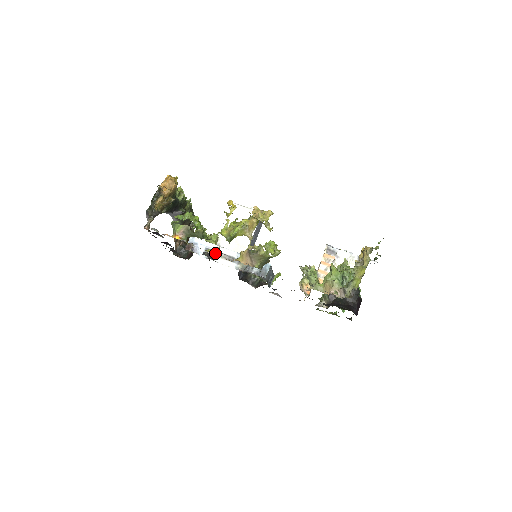
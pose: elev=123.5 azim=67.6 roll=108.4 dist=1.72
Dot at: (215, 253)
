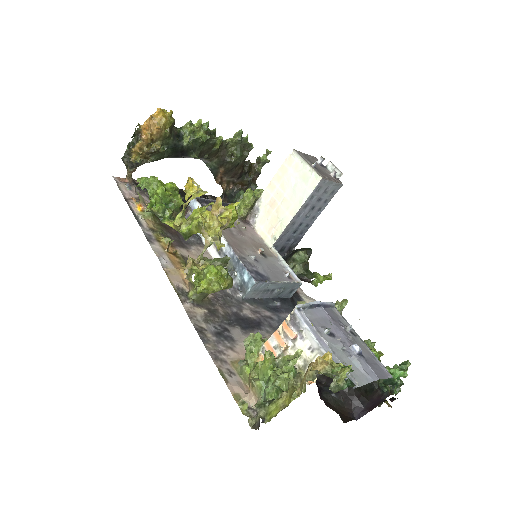
Dot at: occluded
